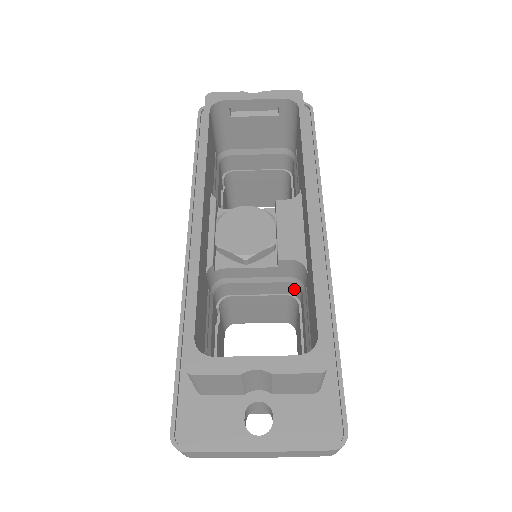
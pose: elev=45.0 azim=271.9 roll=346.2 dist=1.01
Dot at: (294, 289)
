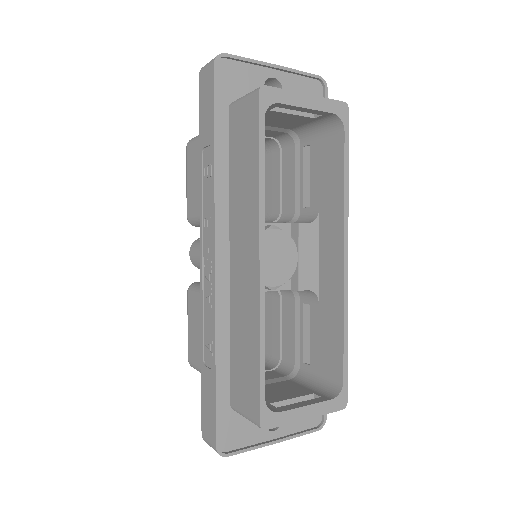
Dot at: occluded
